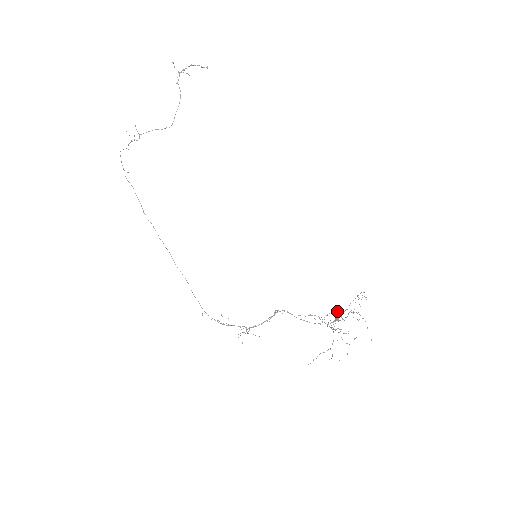
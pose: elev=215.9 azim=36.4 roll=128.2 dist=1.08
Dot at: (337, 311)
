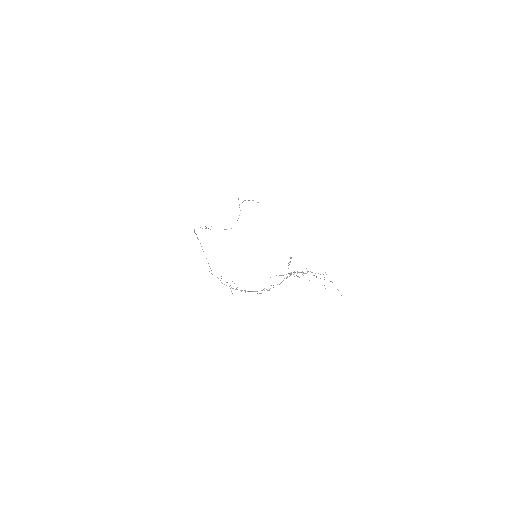
Dot at: (302, 274)
